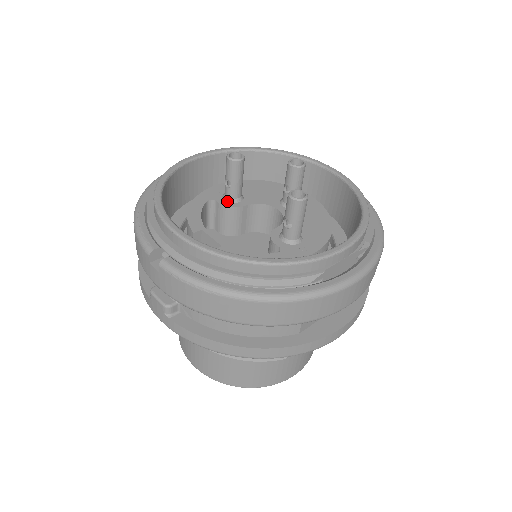
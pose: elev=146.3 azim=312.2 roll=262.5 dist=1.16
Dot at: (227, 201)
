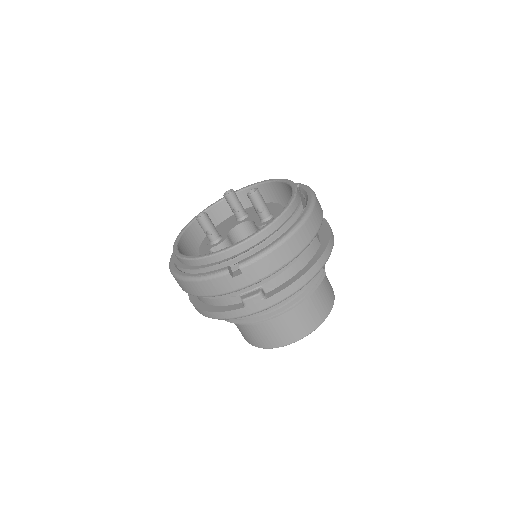
Dot at: (217, 242)
